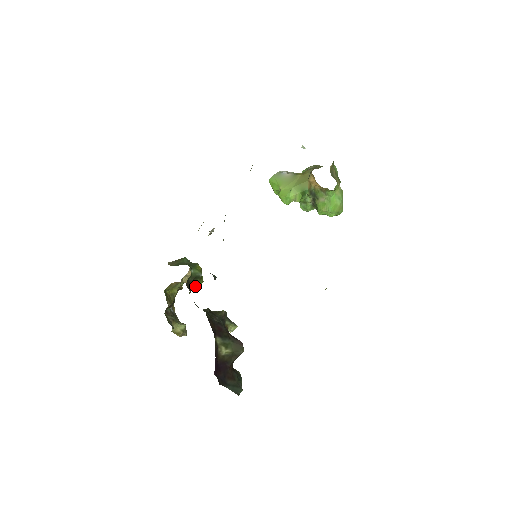
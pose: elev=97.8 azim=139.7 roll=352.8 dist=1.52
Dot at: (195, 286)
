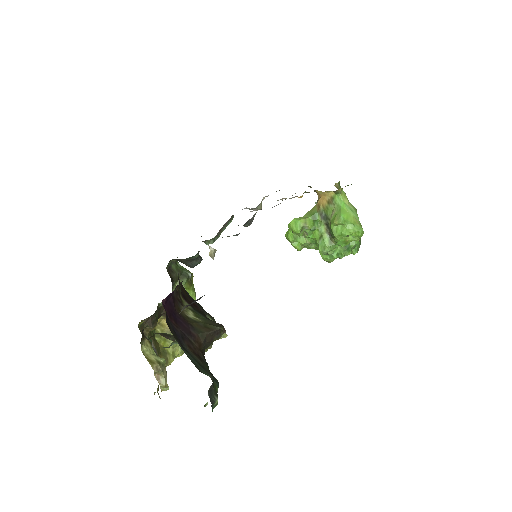
Dot at: occluded
